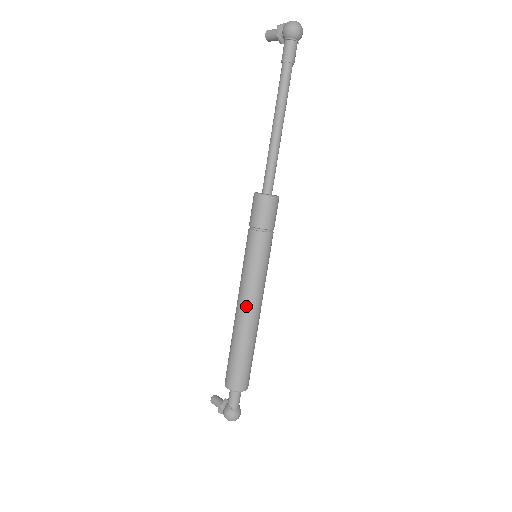
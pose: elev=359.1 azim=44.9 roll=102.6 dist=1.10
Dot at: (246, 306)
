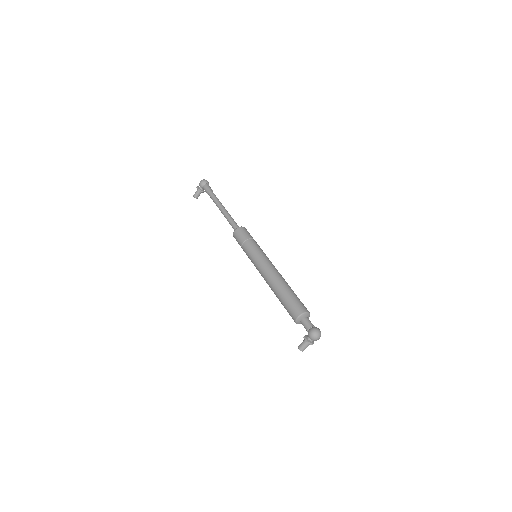
Dot at: (269, 271)
